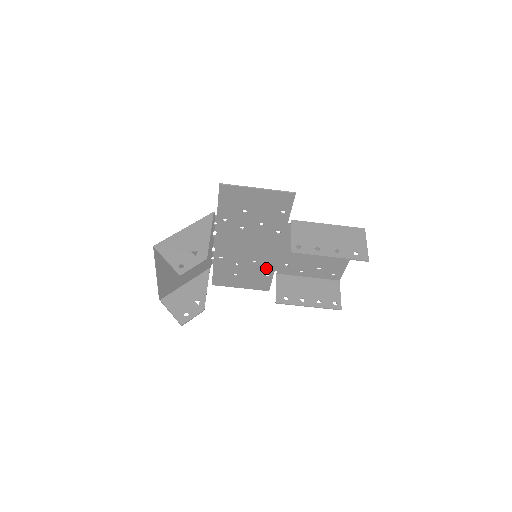
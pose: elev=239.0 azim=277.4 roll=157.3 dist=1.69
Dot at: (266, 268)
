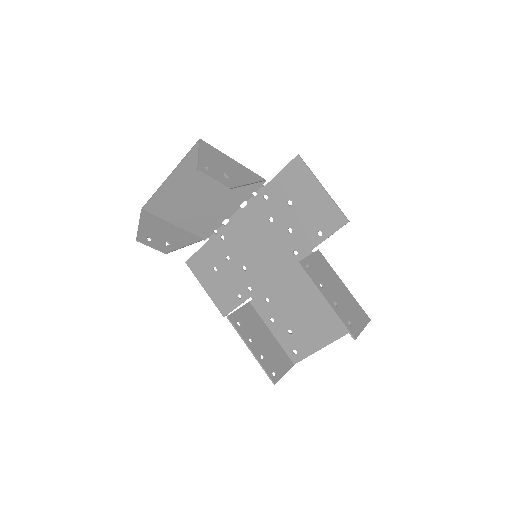
Dot at: (247, 286)
